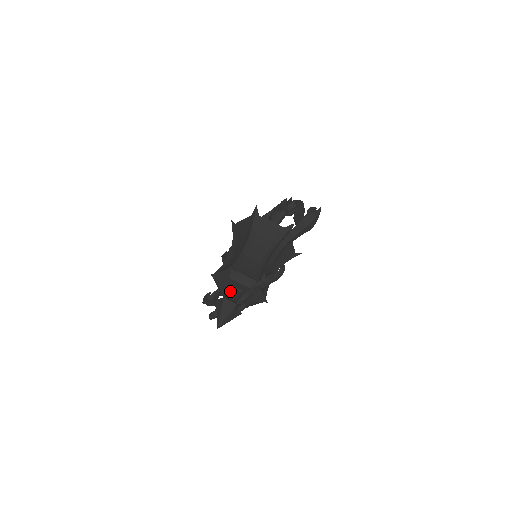
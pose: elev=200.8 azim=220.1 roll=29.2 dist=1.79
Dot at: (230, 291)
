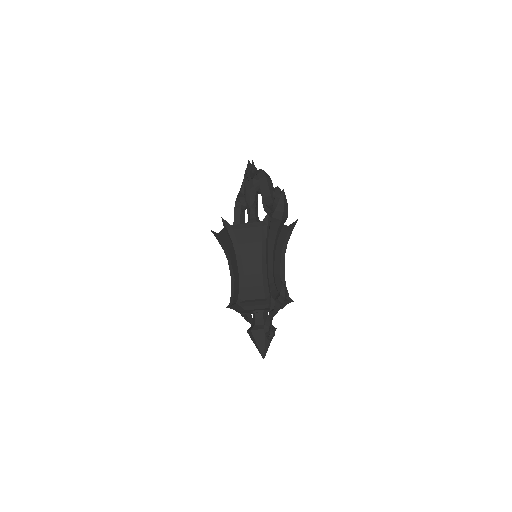
Dot at: (253, 314)
